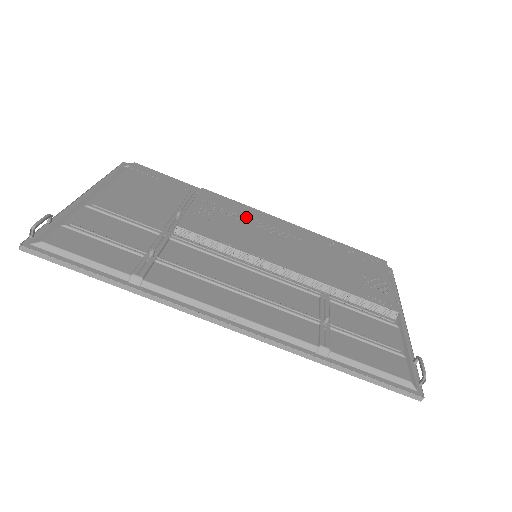
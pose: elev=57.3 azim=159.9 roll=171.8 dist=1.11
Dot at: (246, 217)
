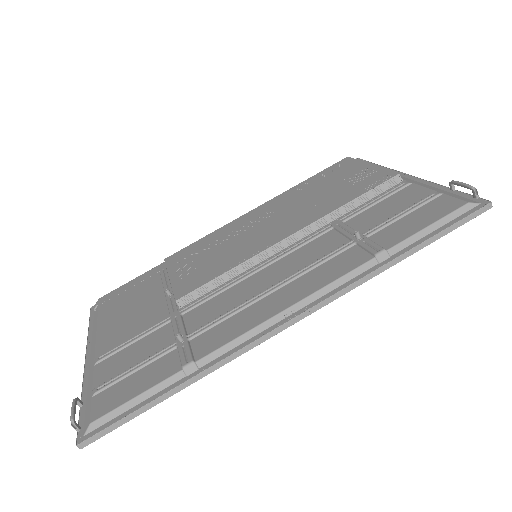
Dot at: (218, 241)
